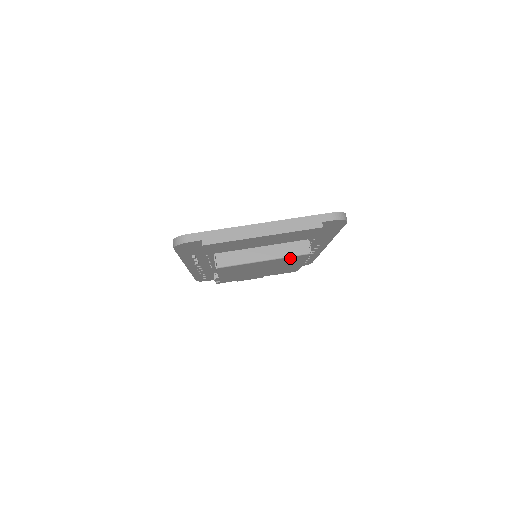
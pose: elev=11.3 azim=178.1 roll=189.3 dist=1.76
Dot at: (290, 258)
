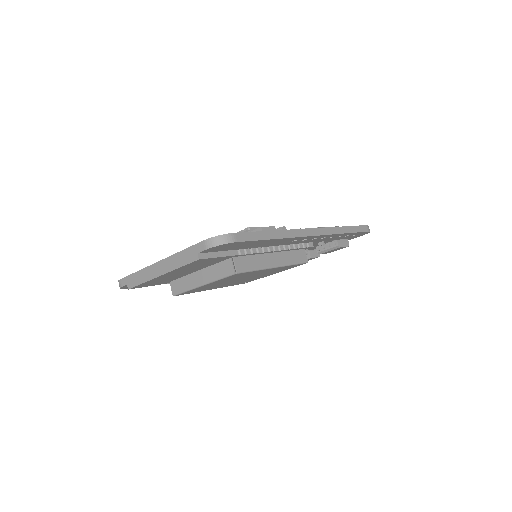
Dot at: (227, 278)
